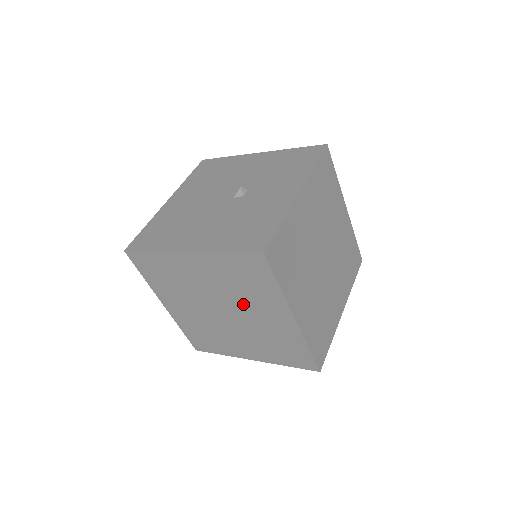
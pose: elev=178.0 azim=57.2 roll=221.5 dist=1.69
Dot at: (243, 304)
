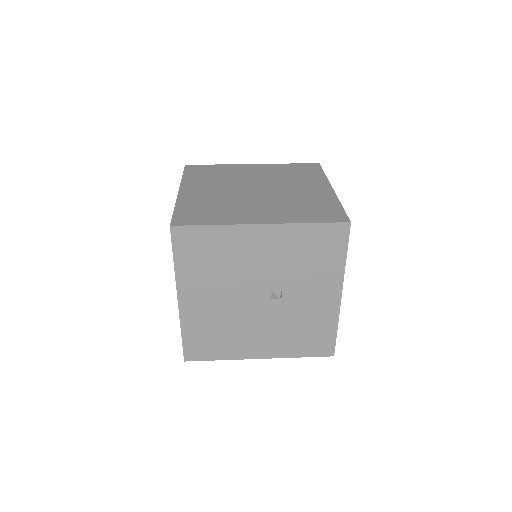
Dot at: occluded
